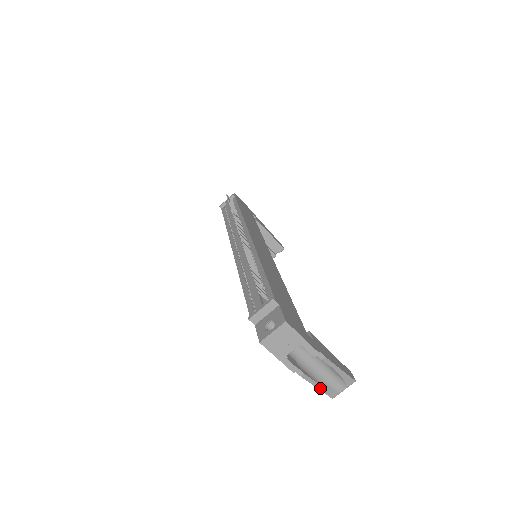
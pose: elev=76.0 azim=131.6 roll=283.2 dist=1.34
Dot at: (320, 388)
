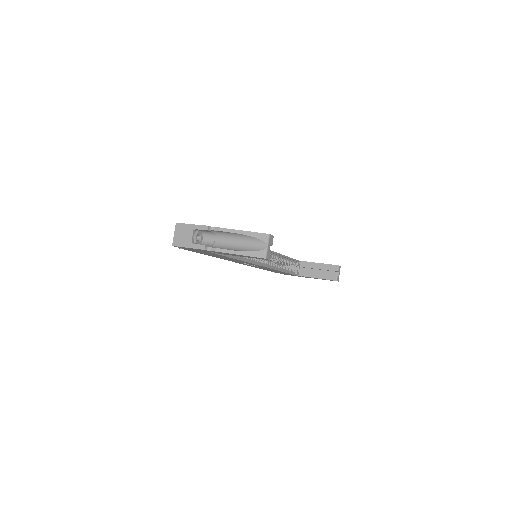
Dot at: (243, 254)
